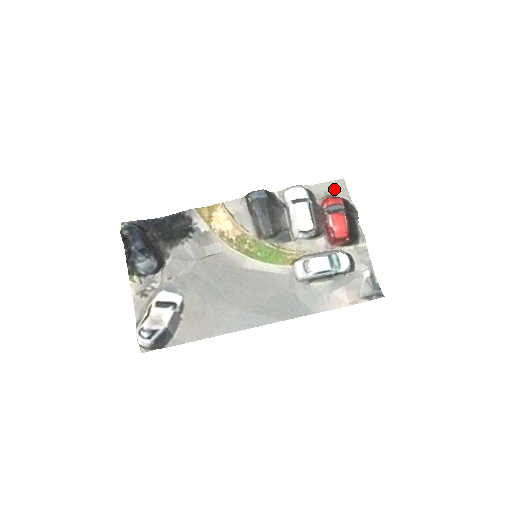
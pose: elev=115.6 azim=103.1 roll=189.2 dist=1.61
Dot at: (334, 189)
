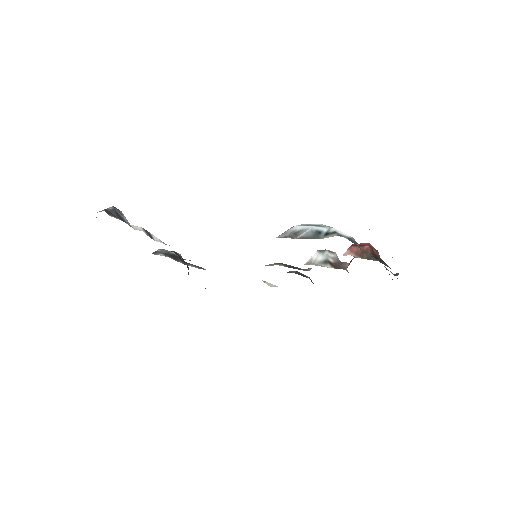
Dot at: occluded
